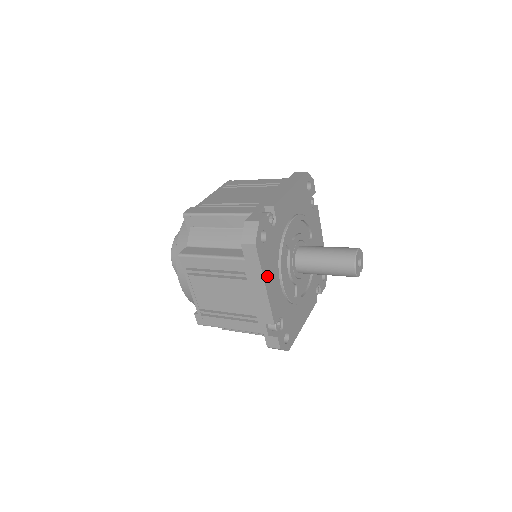
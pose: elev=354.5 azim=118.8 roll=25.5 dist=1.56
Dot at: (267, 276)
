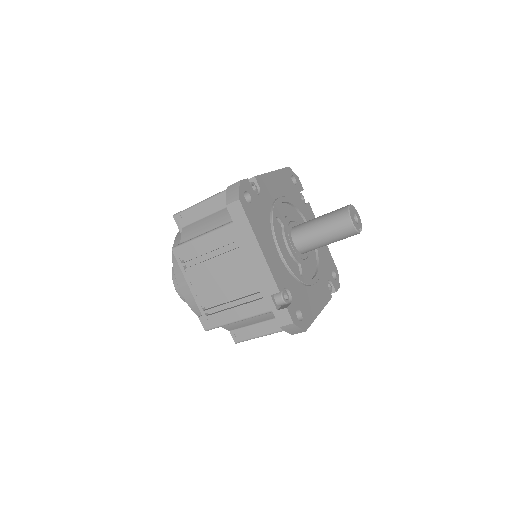
Dot at: (260, 237)
